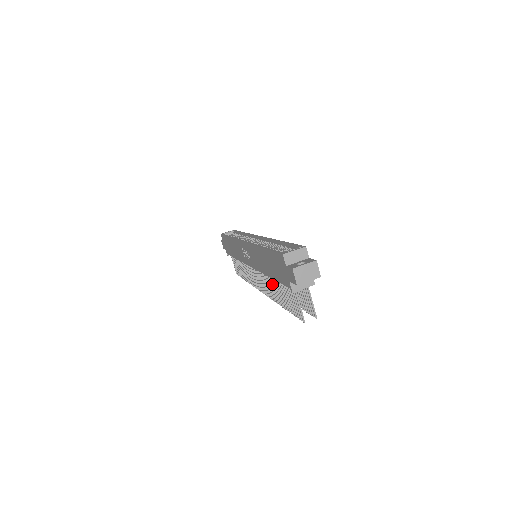
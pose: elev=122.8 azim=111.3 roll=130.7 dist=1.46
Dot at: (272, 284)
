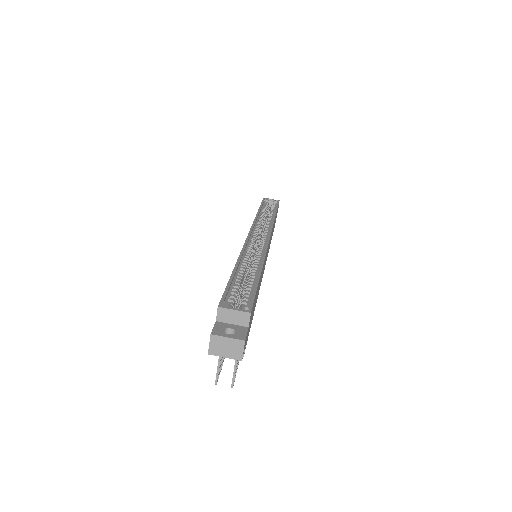
Dot at: occluded
